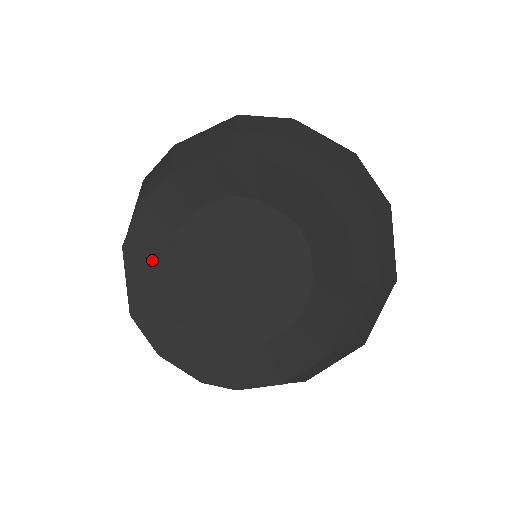
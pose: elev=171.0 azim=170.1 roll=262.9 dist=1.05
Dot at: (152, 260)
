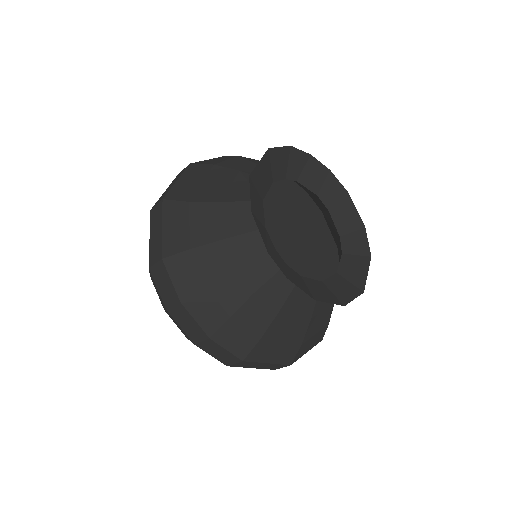
Dot at: (269, 173)
